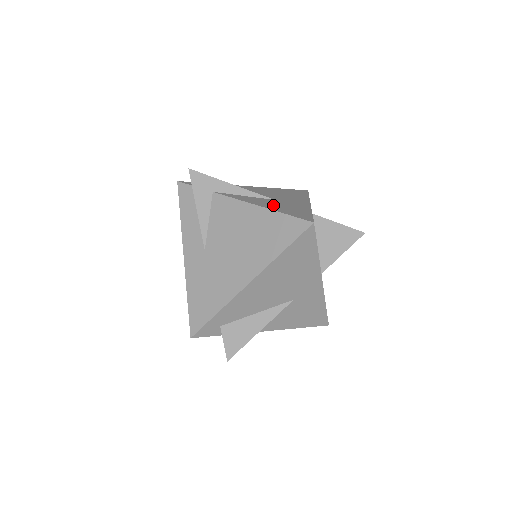
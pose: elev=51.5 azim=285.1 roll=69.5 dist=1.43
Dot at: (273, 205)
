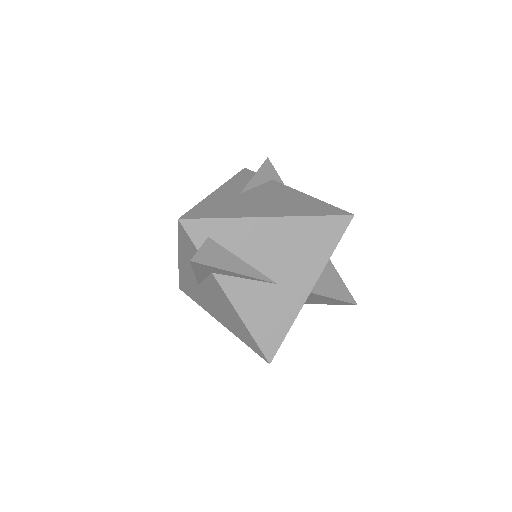
Dot at: occluded
